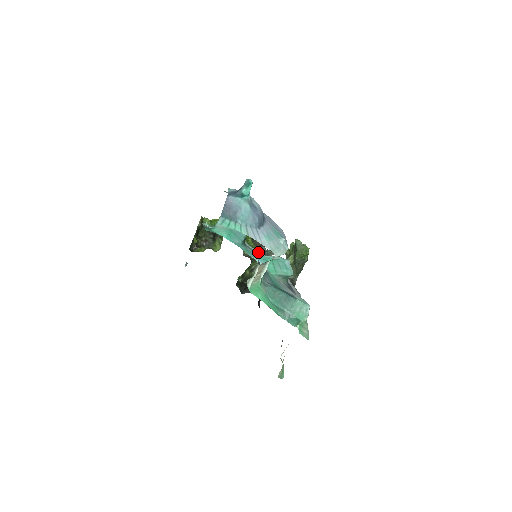
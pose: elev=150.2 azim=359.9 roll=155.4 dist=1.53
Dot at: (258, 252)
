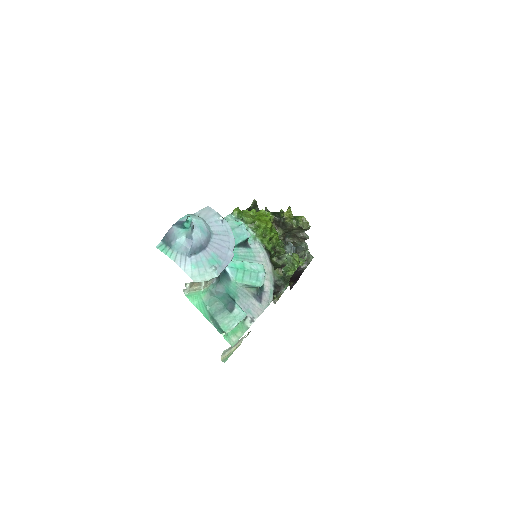
Dot at: (261, 252)
